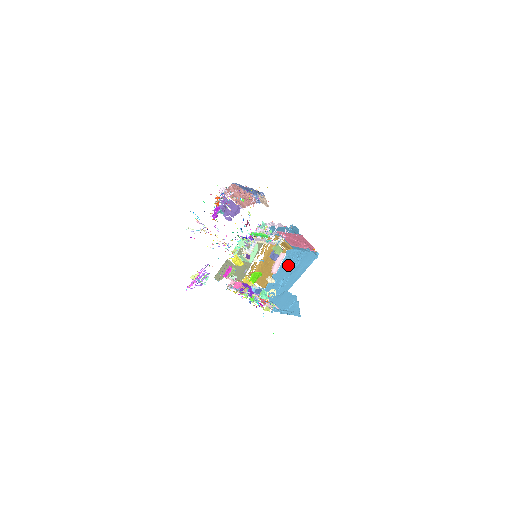
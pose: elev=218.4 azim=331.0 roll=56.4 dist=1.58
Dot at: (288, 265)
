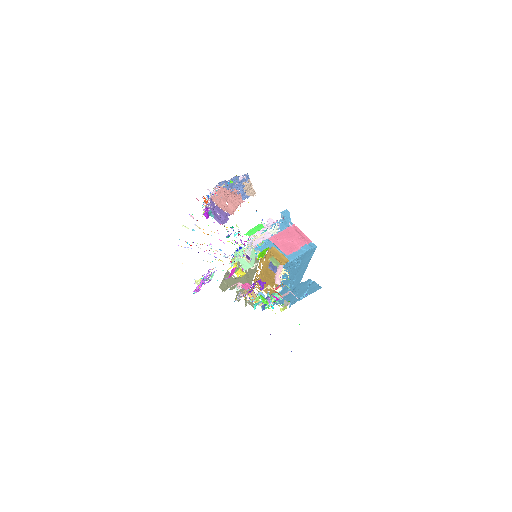
Dot at: (290, 272)
